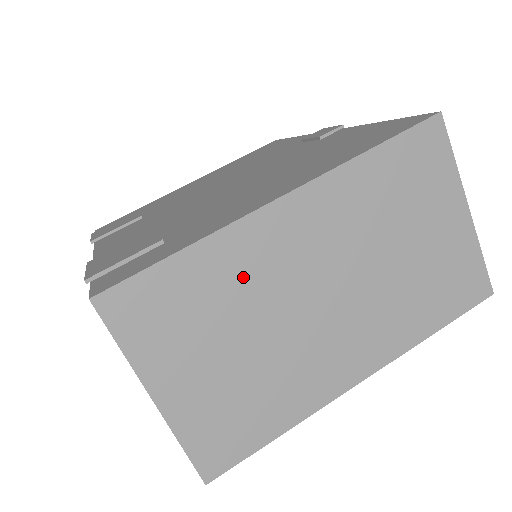
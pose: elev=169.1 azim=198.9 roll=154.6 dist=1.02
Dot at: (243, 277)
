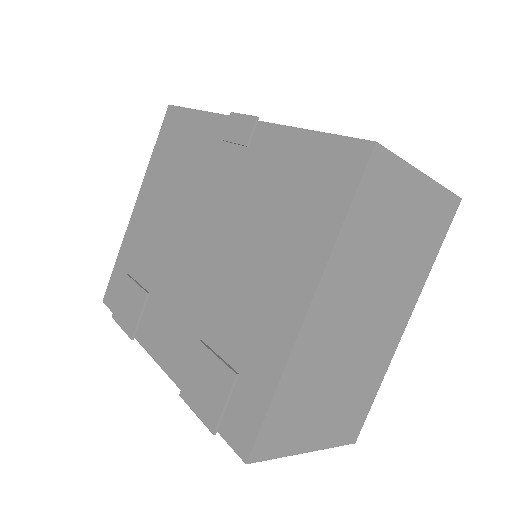
Dot at: (314, 366)
